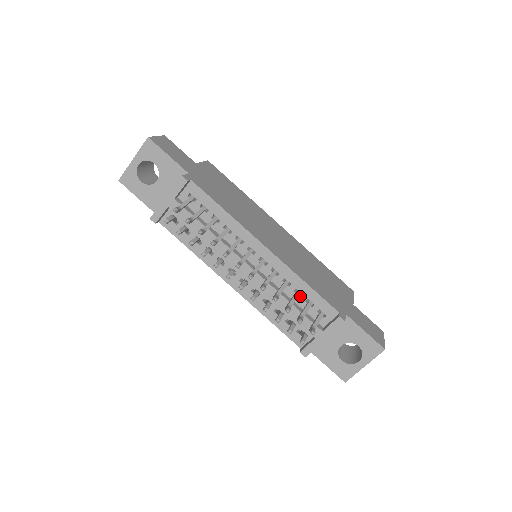
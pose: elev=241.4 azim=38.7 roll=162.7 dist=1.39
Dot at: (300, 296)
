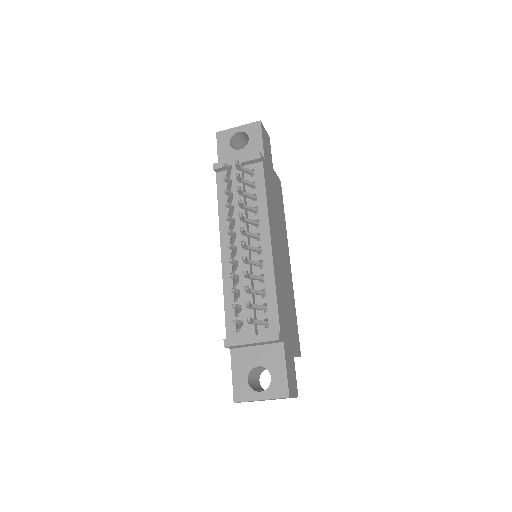
Dot at: (263, 297)
